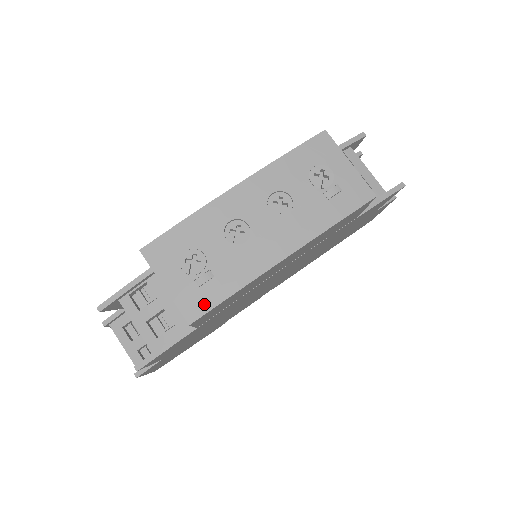
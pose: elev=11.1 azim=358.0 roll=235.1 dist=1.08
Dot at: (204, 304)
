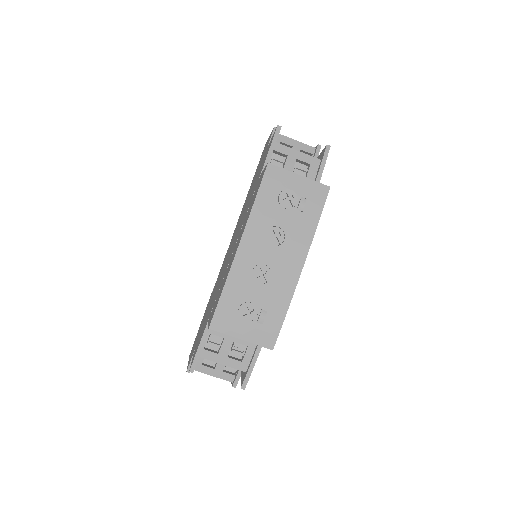
Dot at: (273, 332)
